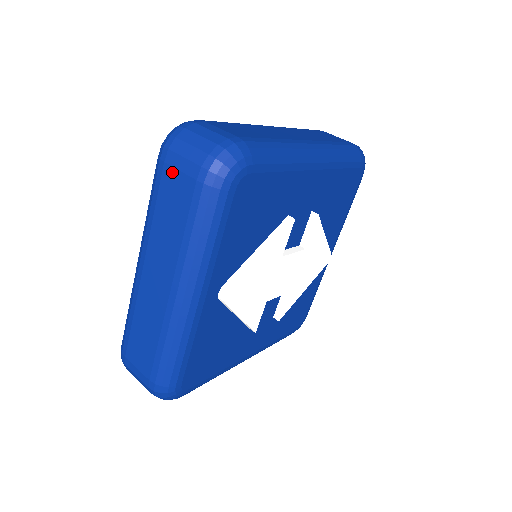
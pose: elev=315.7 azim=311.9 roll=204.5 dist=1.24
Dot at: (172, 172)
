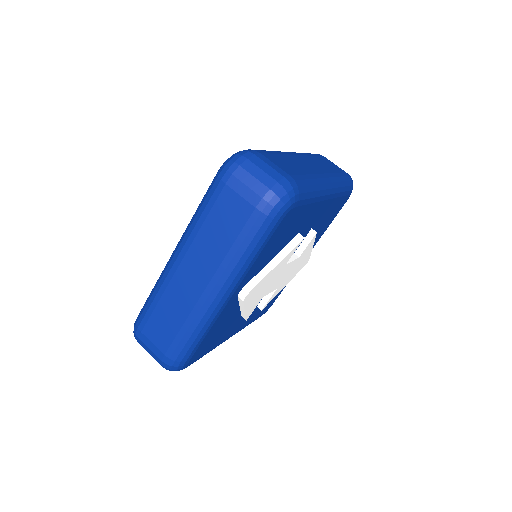
Dot at: (232, 194)
